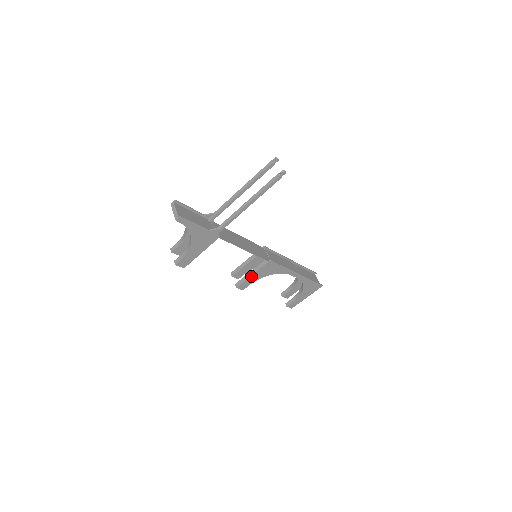
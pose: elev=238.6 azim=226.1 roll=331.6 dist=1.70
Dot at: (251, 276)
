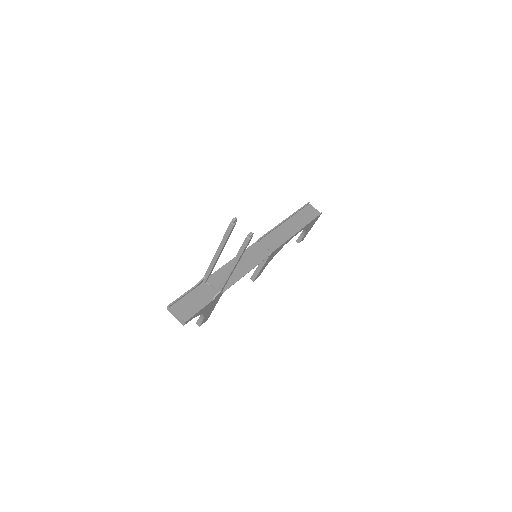
Dot at: (261, 269)
